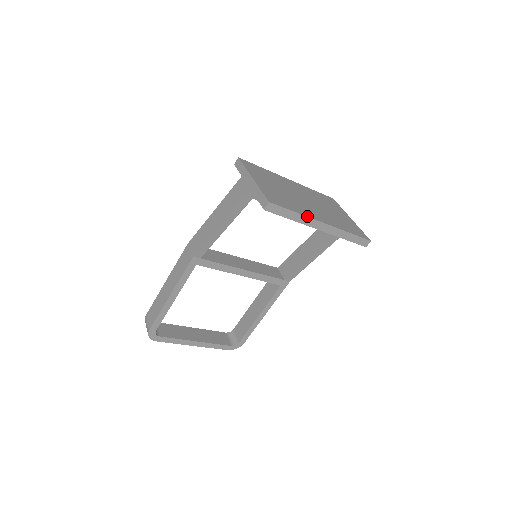
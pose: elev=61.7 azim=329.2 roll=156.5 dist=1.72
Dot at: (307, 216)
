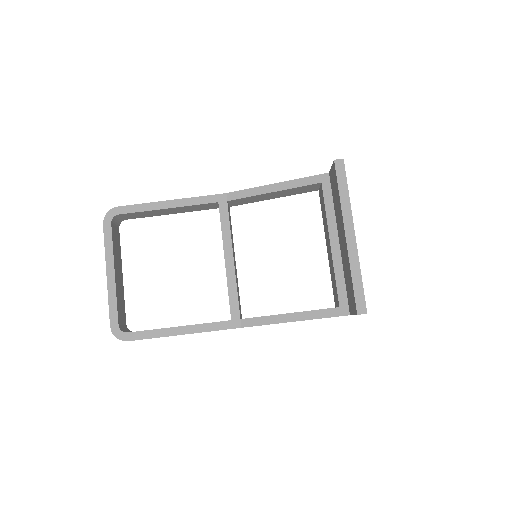
Dot at: occluded
